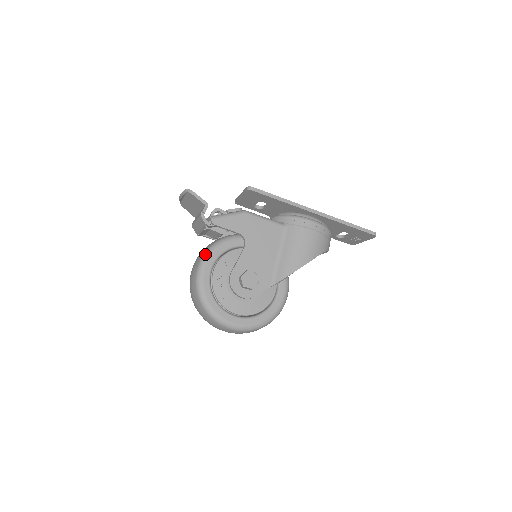
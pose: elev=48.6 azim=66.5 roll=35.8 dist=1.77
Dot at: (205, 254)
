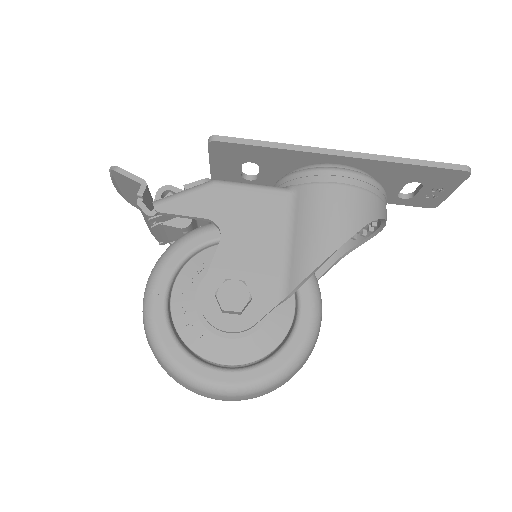
Dot at: (154, 267)
